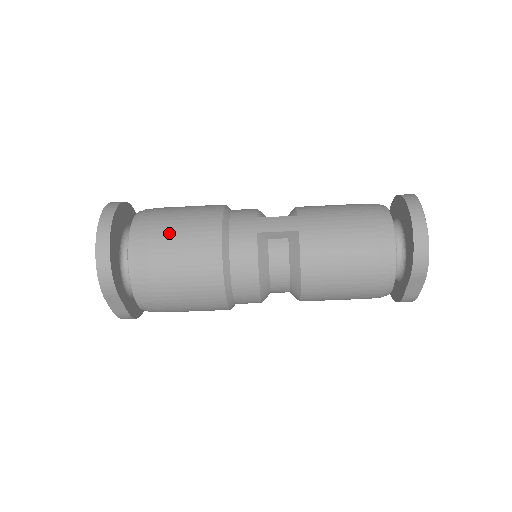
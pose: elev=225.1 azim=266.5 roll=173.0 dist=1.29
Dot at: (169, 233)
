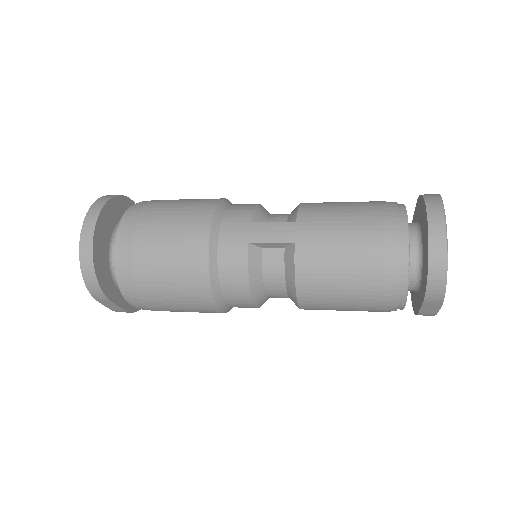
Dot at: (154, 240)
